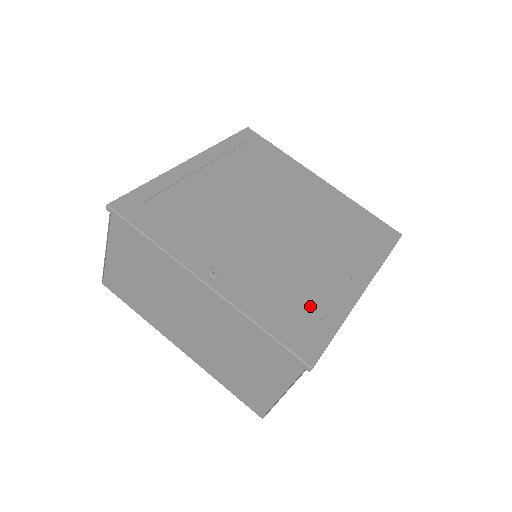
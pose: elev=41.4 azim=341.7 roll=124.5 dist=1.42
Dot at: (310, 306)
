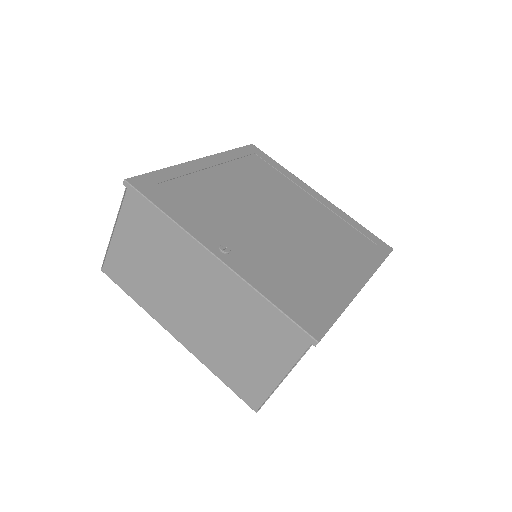
Dot at: (314, 291)
